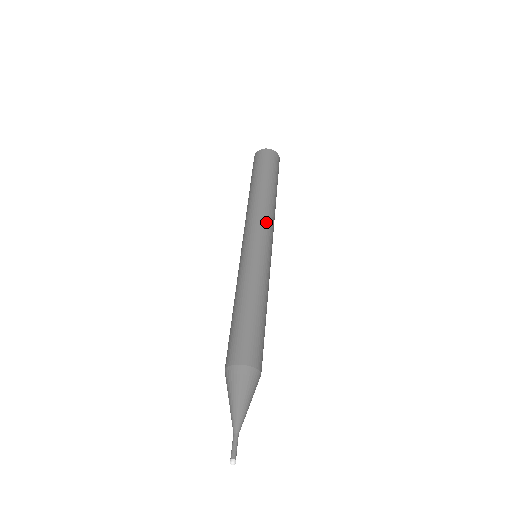
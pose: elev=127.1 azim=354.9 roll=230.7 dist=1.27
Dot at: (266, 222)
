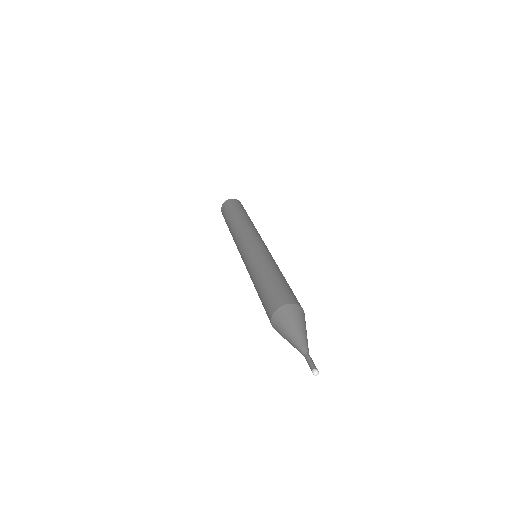
Dot at: (245, 232)
